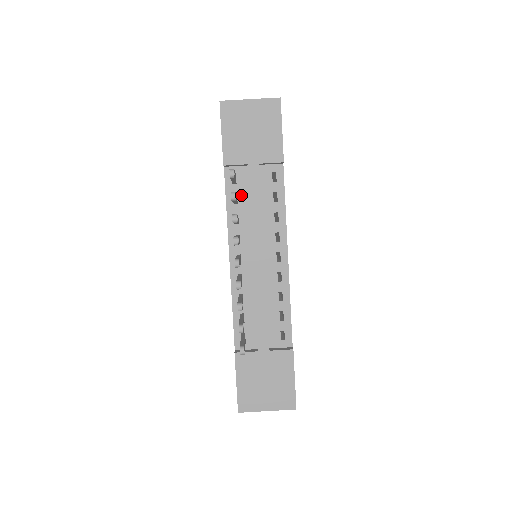
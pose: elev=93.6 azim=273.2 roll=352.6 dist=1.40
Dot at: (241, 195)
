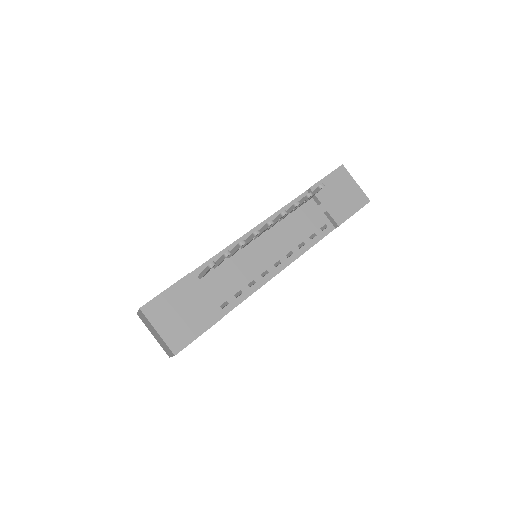
Dot at: (298, 212)
